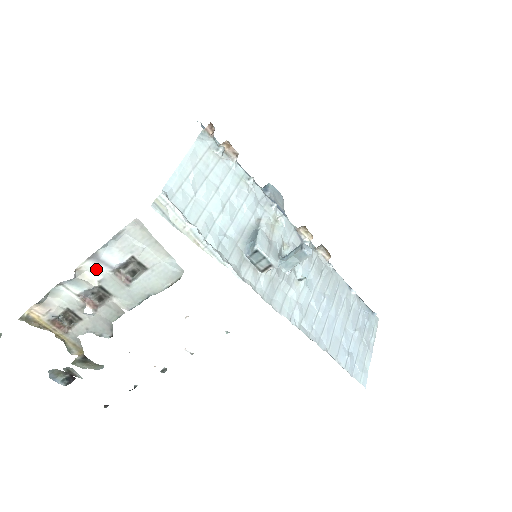
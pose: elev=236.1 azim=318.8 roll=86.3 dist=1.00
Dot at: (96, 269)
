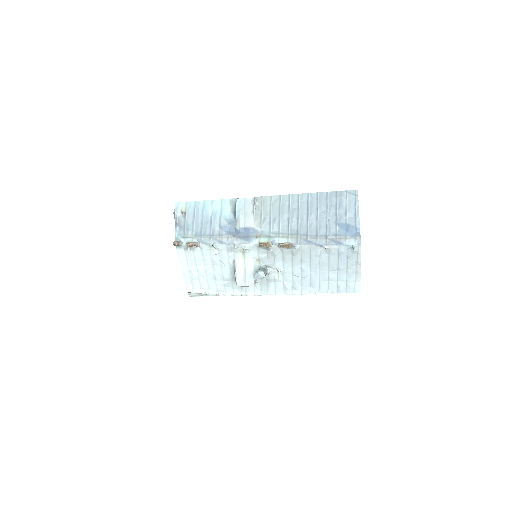
Dot at: occluded
